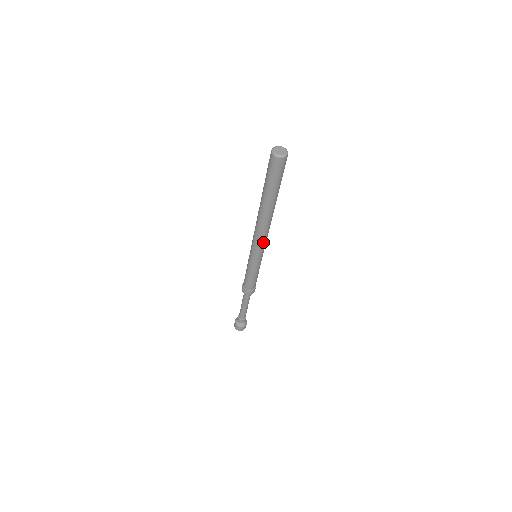
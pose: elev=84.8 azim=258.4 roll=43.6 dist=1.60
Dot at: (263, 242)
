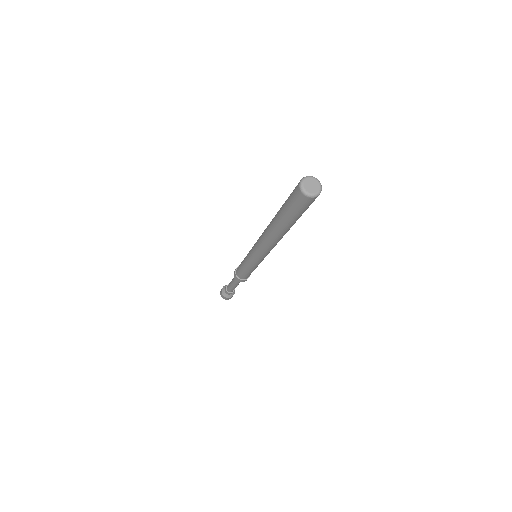
Dot at: (267, 252)
